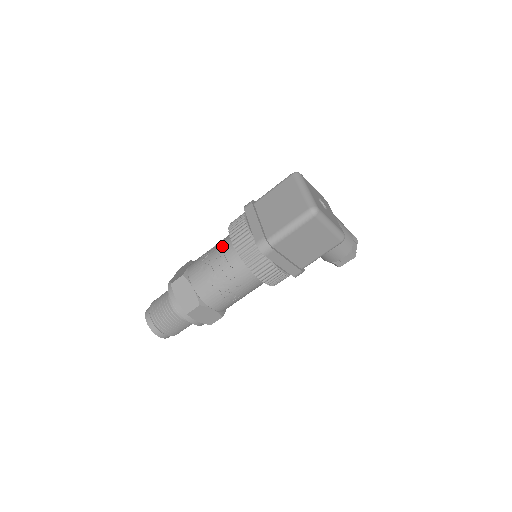
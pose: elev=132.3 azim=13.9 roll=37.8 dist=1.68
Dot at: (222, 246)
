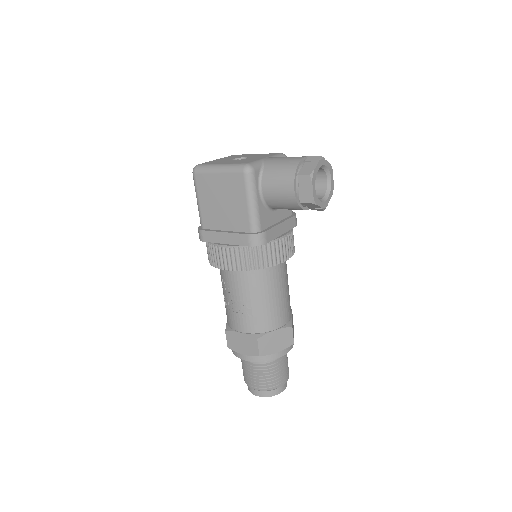
Dot at: occluded
